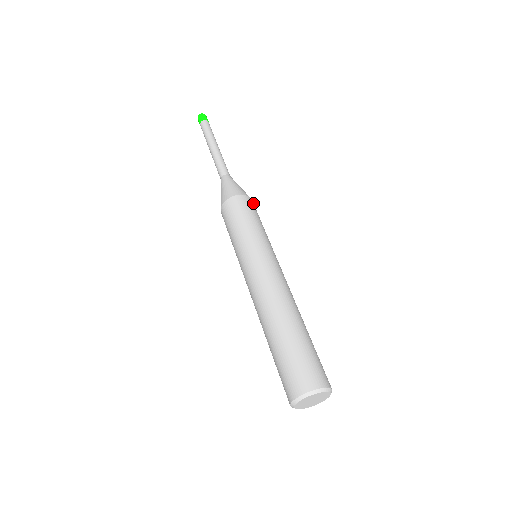
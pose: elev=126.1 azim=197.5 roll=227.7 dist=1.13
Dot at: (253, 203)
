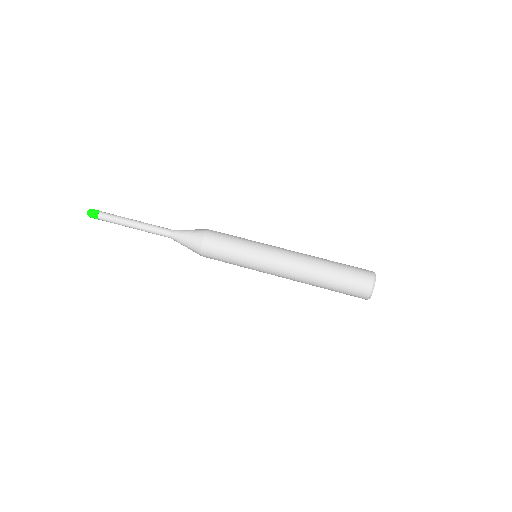
Dot at: (209, 234)
